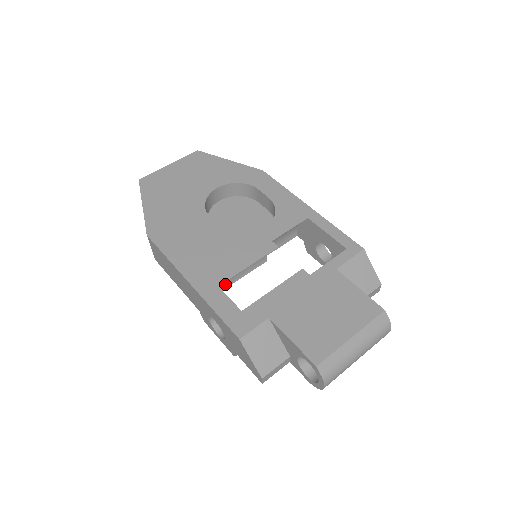
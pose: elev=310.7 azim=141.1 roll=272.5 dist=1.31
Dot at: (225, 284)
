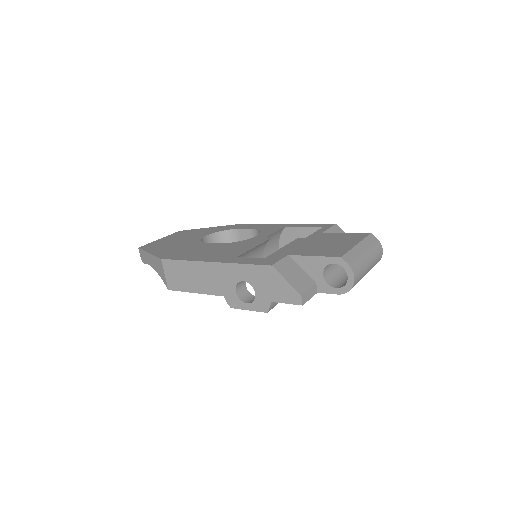
Dot at: occluded
